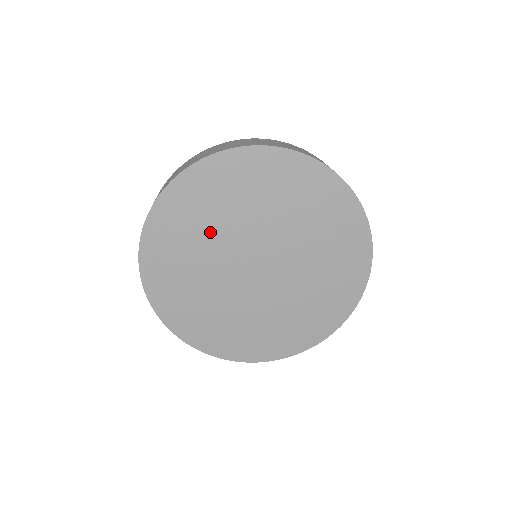
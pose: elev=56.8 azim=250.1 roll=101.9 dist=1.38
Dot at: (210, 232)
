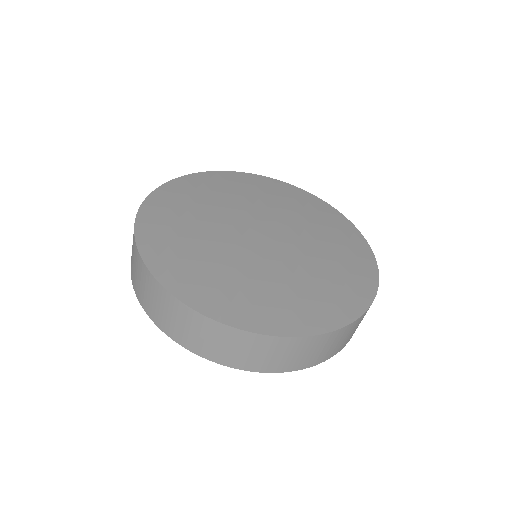
Dot at: (221, 202)
